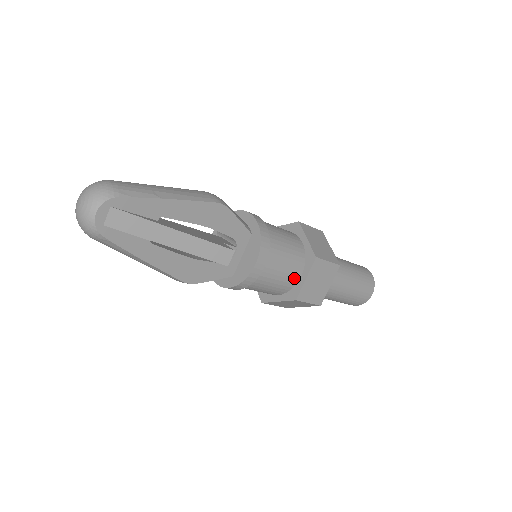
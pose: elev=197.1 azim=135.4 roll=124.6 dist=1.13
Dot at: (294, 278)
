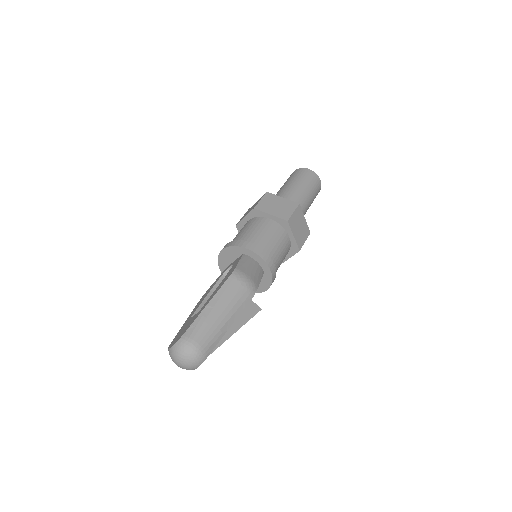
Dot at: occluded
